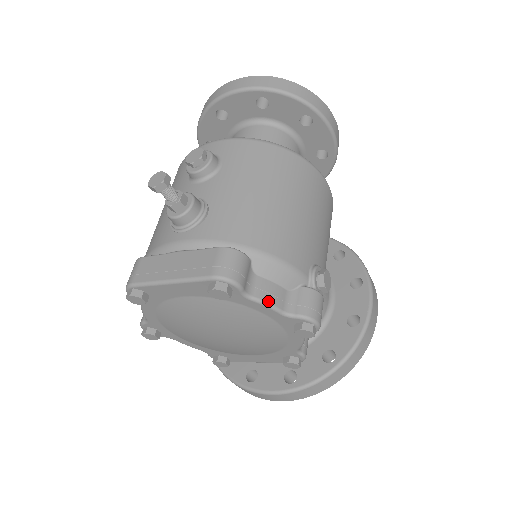
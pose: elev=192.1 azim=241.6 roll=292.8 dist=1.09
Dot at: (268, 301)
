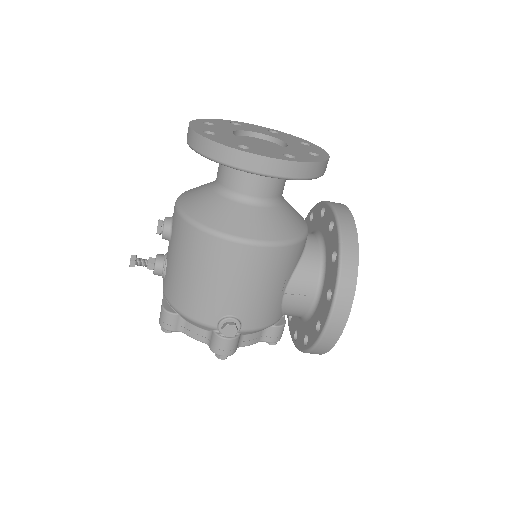
Dot at: (193, 337)
